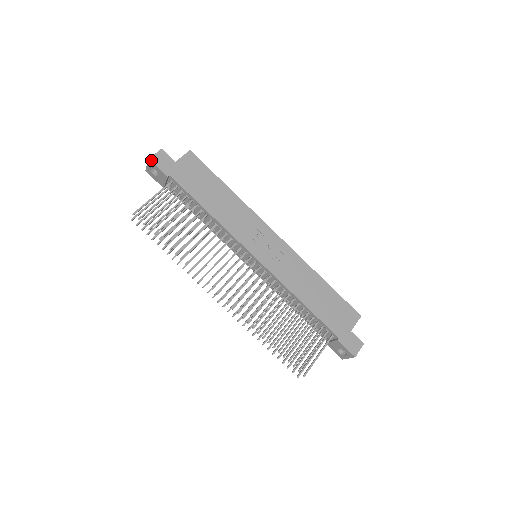
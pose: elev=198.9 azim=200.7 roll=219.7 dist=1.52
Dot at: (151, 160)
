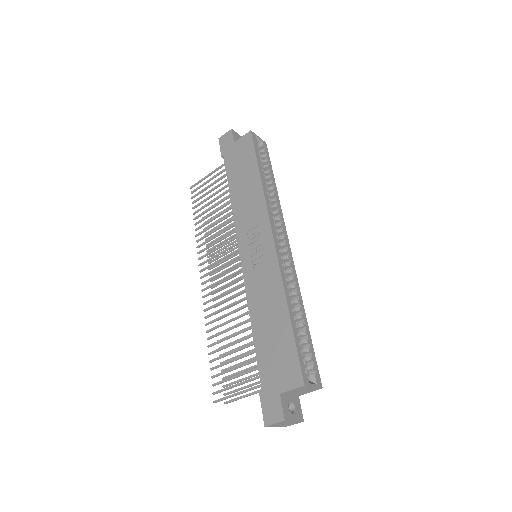
Dot at: (219, 140)
